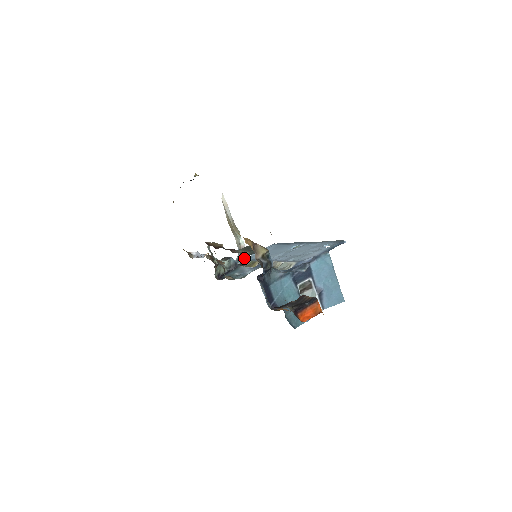
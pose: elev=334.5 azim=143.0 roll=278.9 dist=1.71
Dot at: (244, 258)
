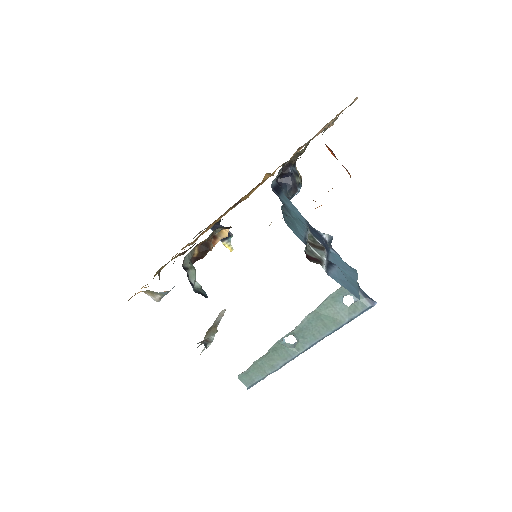
Dot at: occluded
